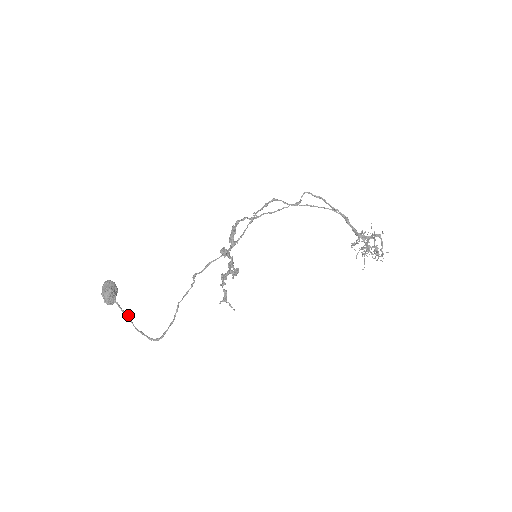
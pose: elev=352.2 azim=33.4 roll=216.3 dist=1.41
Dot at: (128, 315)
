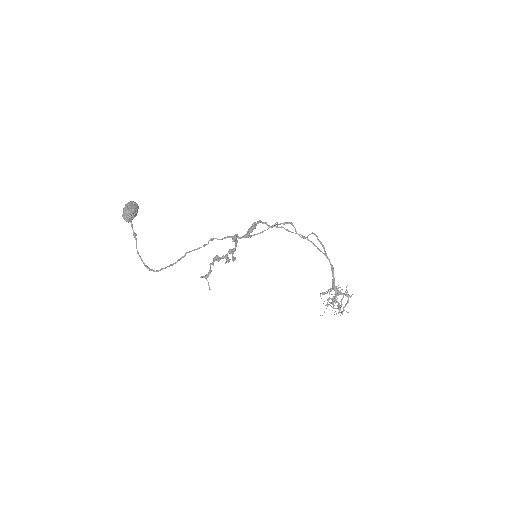
Dot at: (136, 238)
